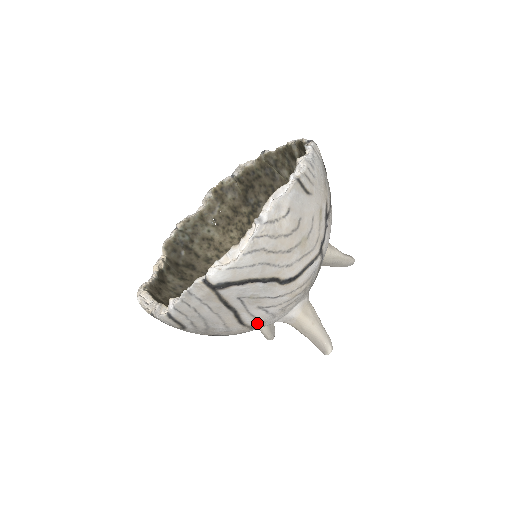
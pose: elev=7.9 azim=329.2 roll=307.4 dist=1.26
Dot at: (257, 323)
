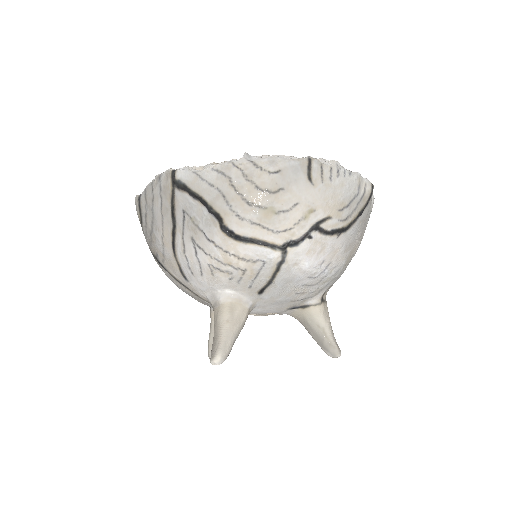
Dot at: (185, 264)
